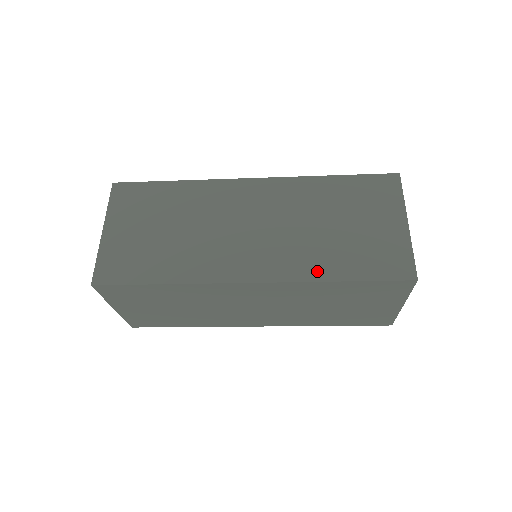
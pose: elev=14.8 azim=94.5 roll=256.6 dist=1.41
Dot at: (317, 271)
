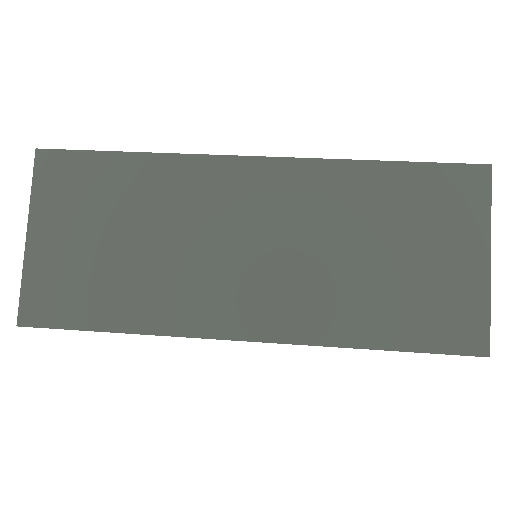
Dot at: (343, 330)
